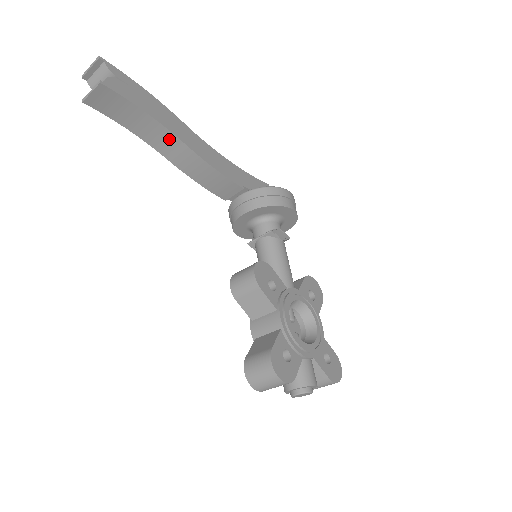
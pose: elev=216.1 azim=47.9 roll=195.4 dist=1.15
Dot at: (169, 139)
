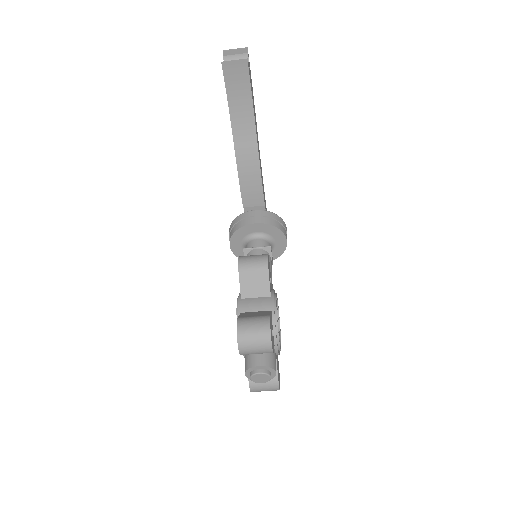
Dot at: (249, 132)
